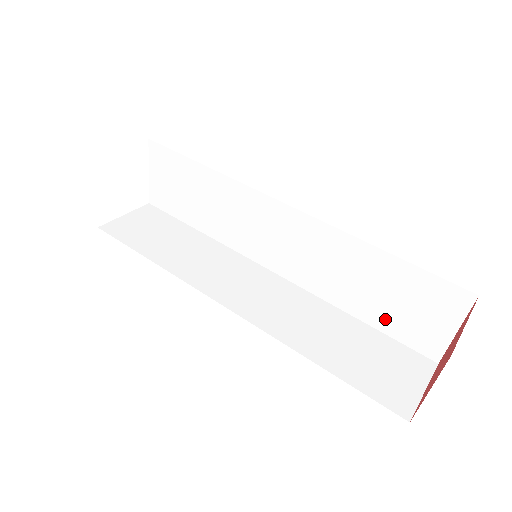
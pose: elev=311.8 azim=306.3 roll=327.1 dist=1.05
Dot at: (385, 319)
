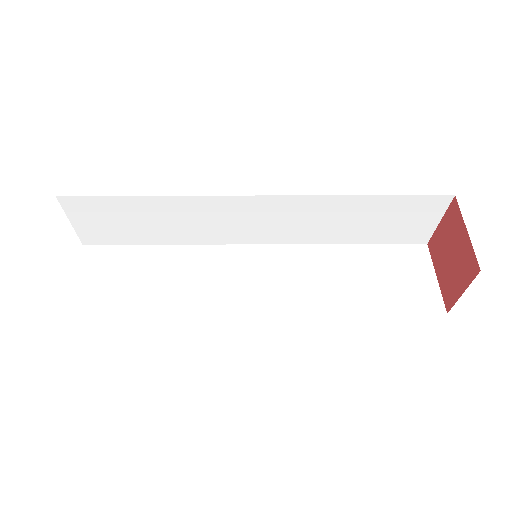
Dot at: (384, 299)
